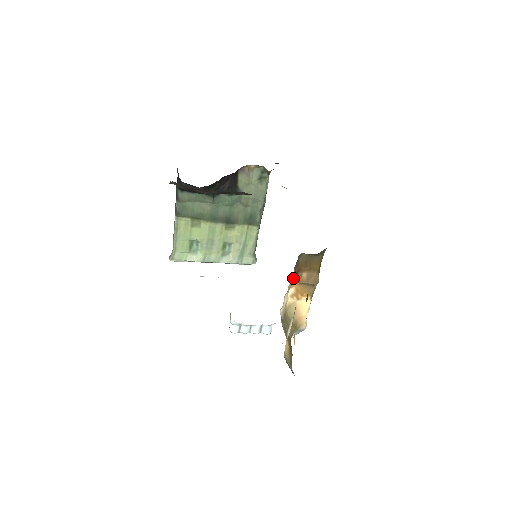
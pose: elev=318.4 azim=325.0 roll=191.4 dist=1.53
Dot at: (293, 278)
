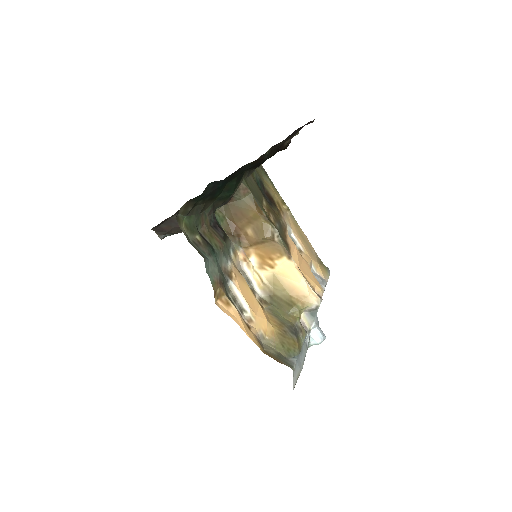
Dot at: (236, 242)
